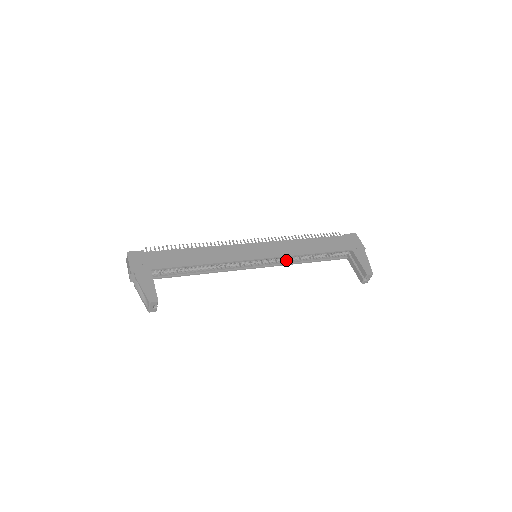
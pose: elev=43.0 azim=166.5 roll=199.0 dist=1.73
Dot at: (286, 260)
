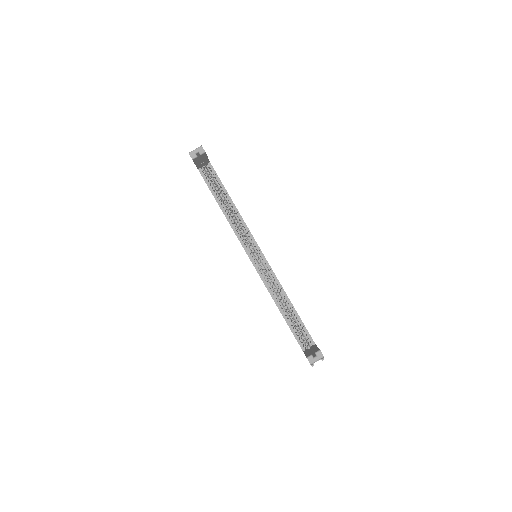
Dot at: (269, 284)
